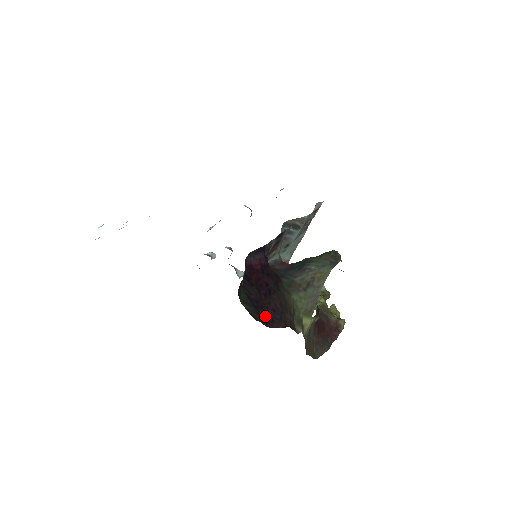
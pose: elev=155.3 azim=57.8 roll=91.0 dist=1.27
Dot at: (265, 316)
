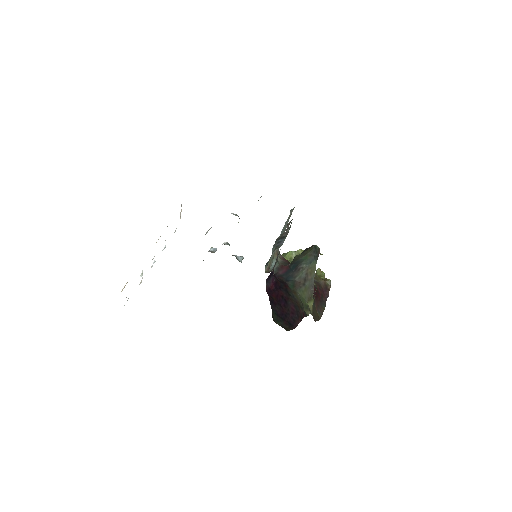
Dot at: (290, 321)
